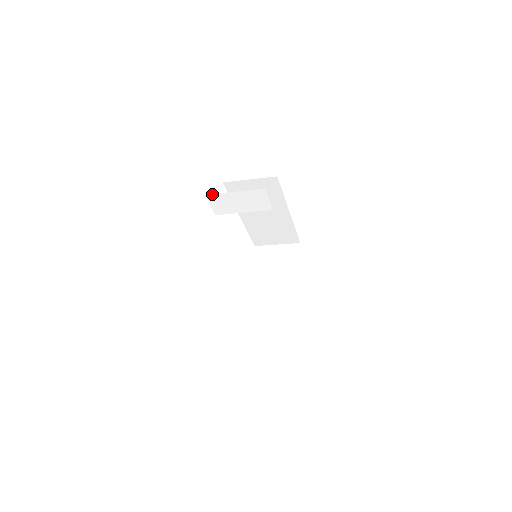
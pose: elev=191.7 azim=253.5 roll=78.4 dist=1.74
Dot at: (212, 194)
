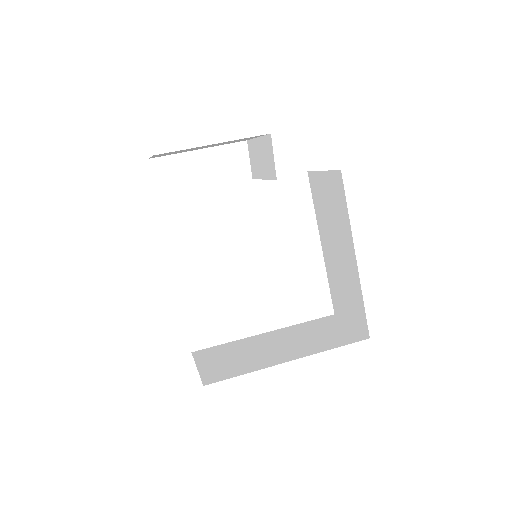
Dot at: (250, 140)
